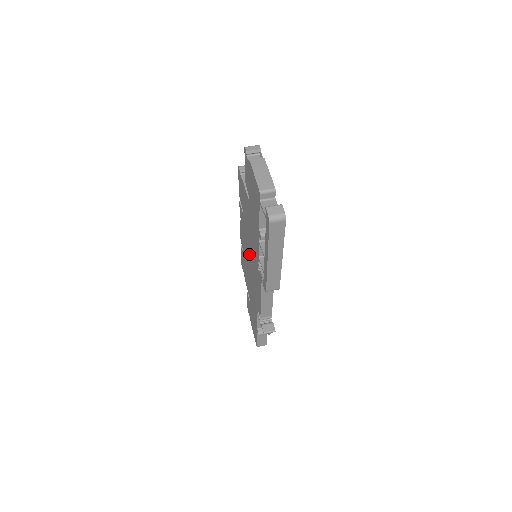
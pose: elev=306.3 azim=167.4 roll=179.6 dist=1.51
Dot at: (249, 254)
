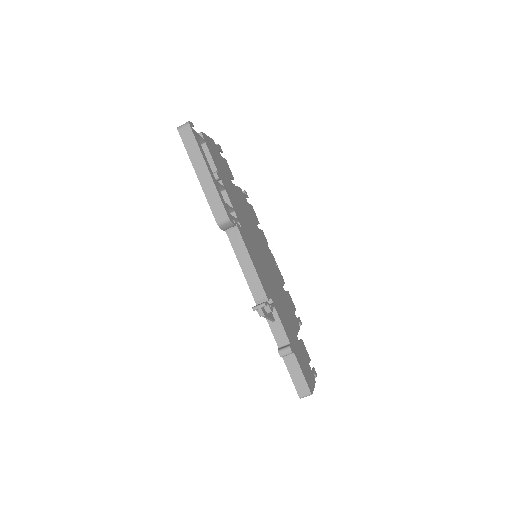
Dot at: occluded
